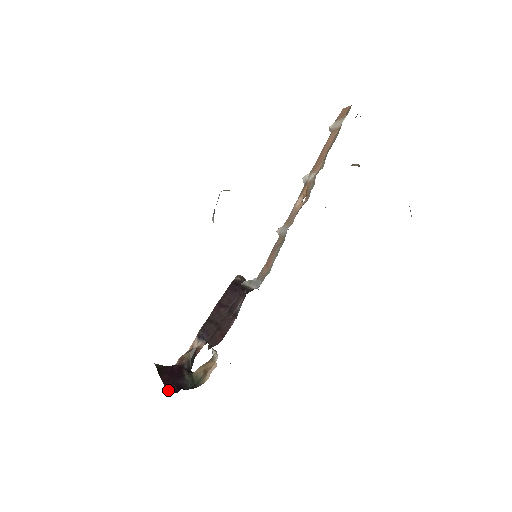
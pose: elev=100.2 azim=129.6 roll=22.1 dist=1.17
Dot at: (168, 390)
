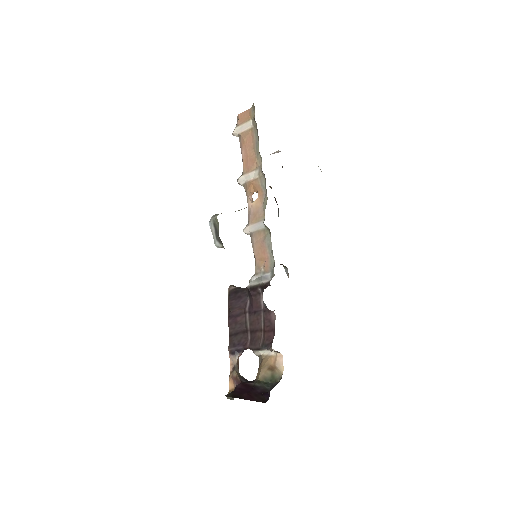
Dot at: (261, 401)
